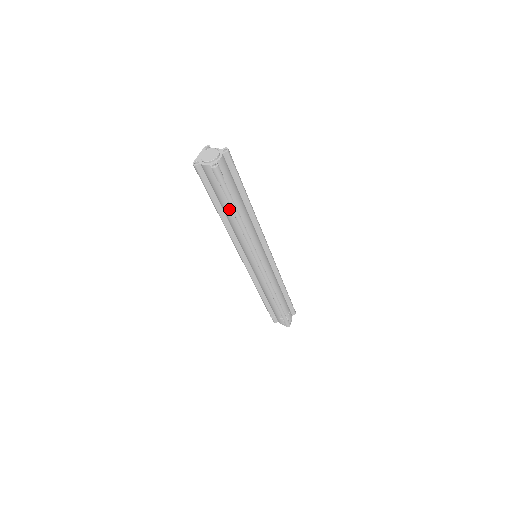
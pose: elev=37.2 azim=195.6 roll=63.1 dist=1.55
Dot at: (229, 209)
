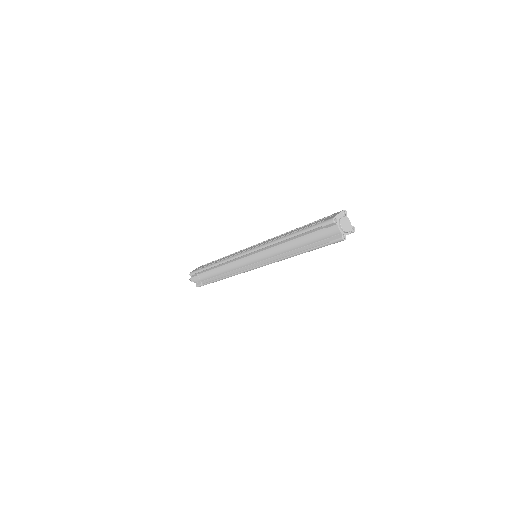
Dot at: (302, 245)
